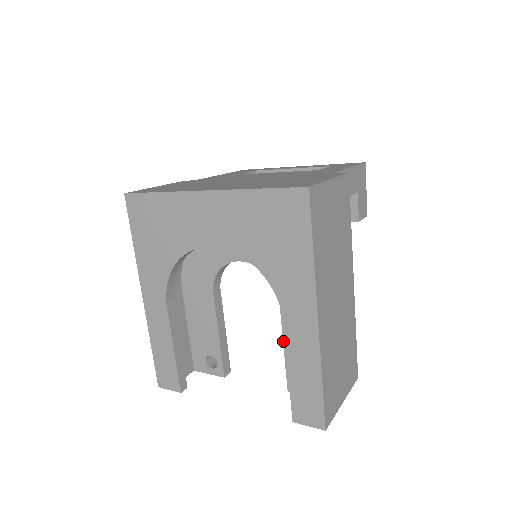
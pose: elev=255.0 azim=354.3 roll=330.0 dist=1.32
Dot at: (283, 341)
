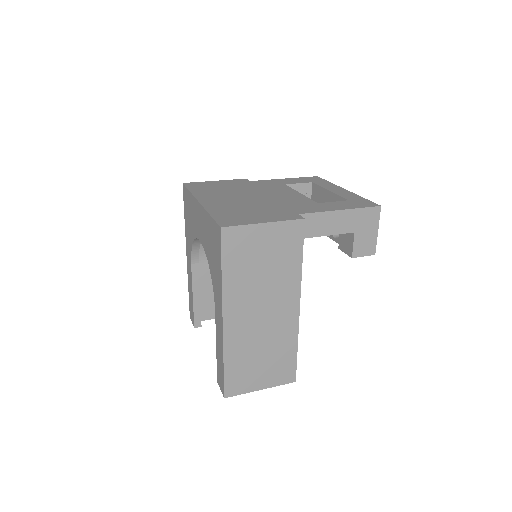
Dot at: occluded
